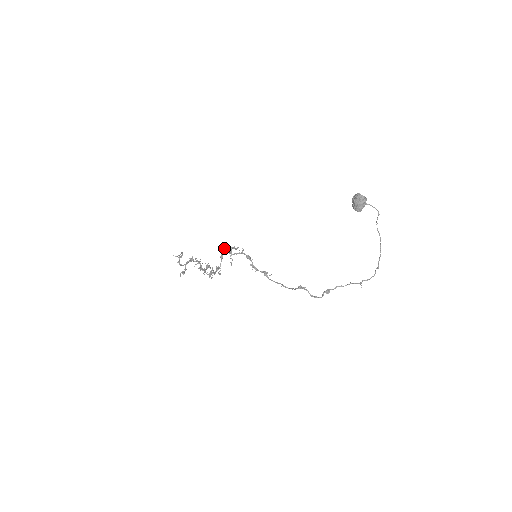
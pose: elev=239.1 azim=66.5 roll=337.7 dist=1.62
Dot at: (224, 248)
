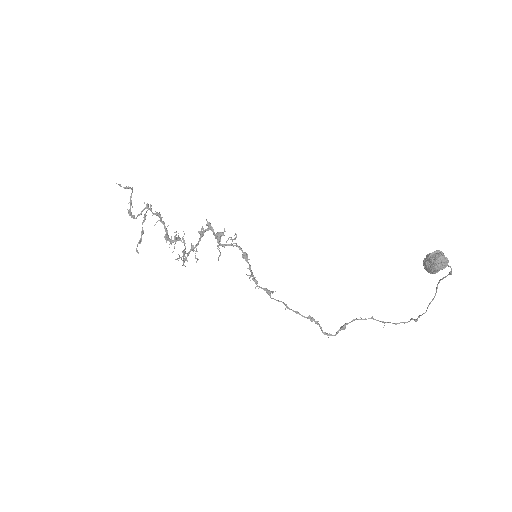
Dot at: (207, 225)
